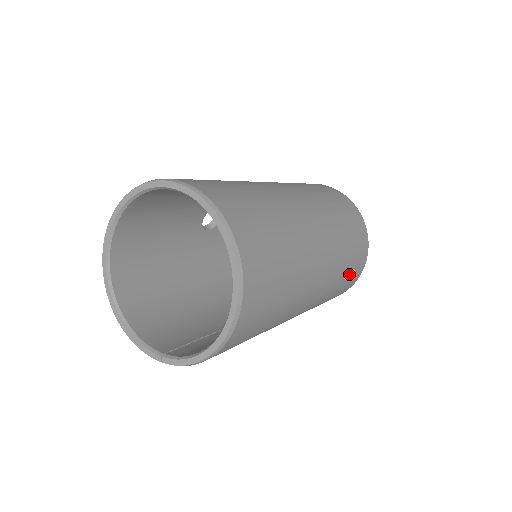
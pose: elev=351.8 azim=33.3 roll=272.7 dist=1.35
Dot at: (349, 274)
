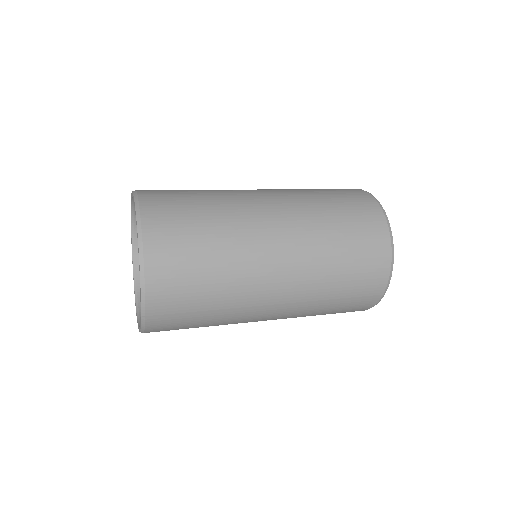
Dot at: (347, 217)
